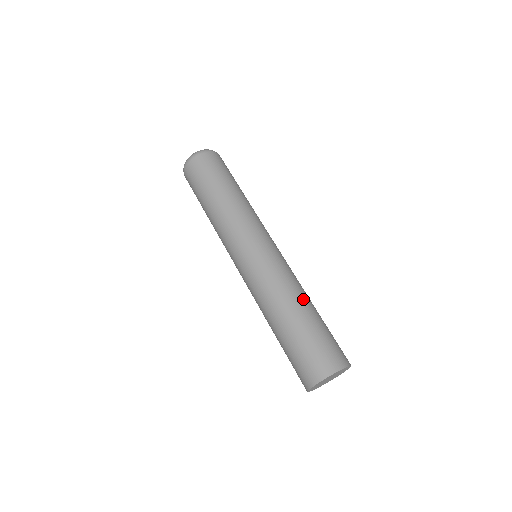
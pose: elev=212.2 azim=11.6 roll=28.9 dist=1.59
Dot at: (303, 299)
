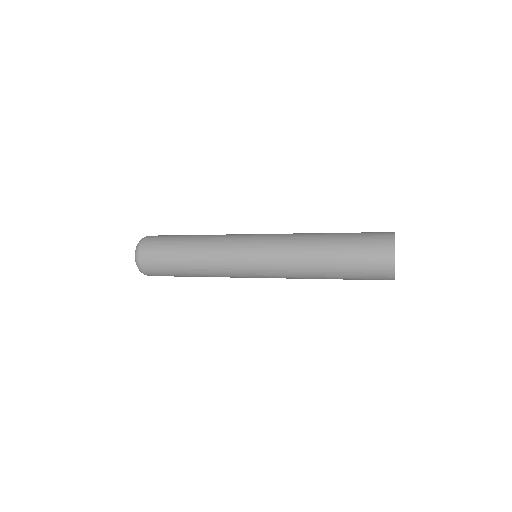
Dot at: (318, 236)
